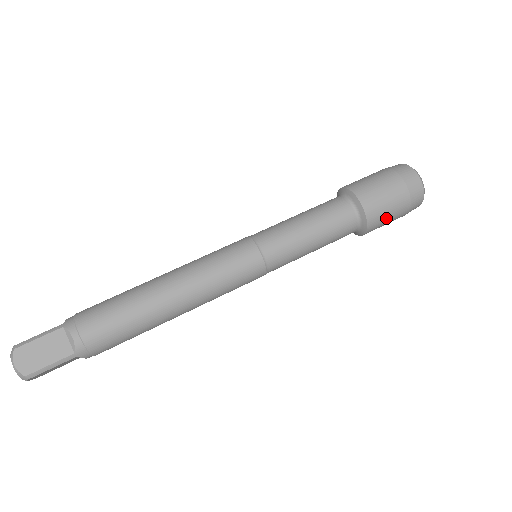
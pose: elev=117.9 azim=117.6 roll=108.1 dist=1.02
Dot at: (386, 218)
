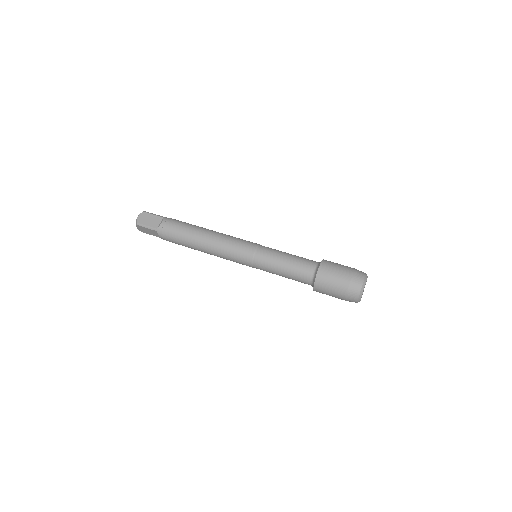
Dot at: (328, 287)
